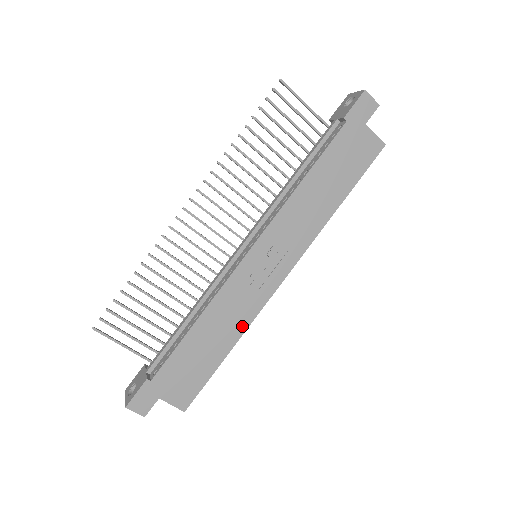
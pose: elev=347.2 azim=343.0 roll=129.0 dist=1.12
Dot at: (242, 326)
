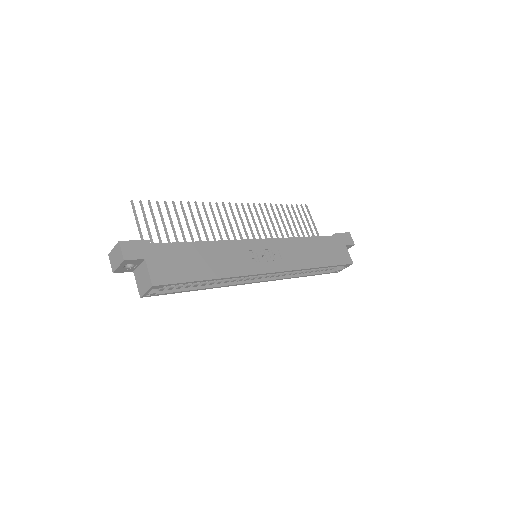
Dot at: (231, 272)
